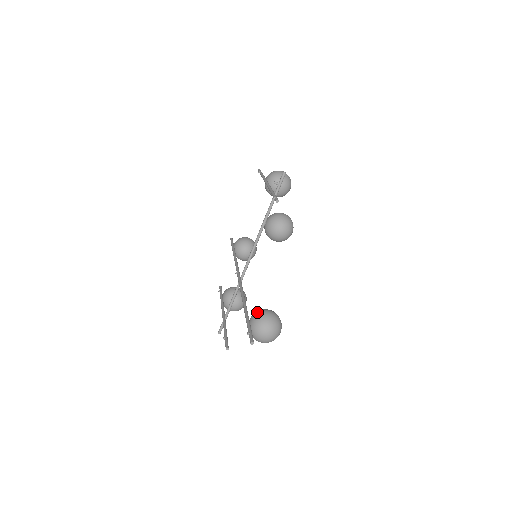
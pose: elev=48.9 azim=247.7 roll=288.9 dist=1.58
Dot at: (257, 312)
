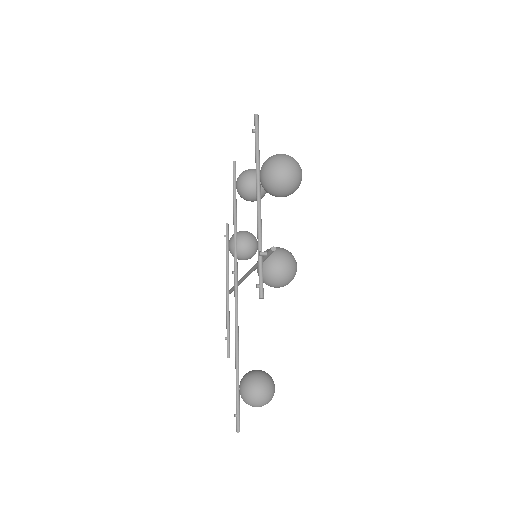
Dot at: (246, 387)
